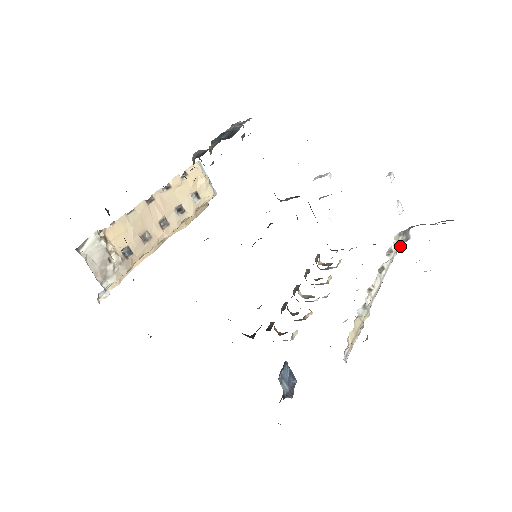
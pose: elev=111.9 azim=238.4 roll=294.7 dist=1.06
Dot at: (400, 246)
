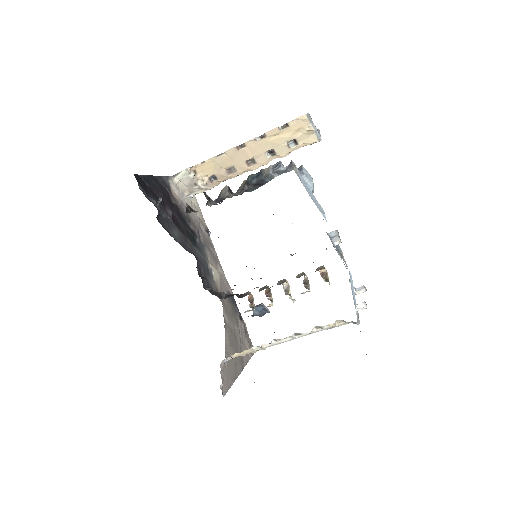
Dot at: occluded
